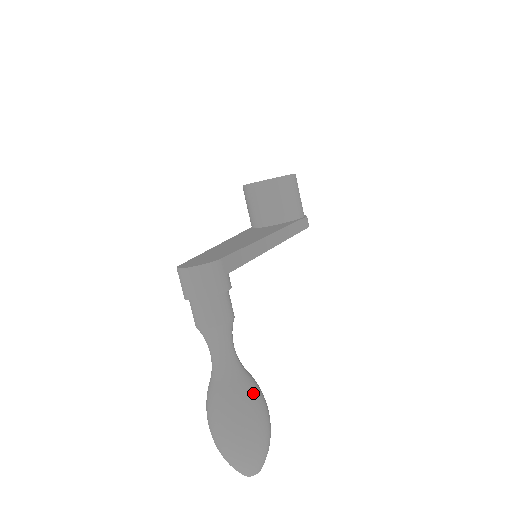
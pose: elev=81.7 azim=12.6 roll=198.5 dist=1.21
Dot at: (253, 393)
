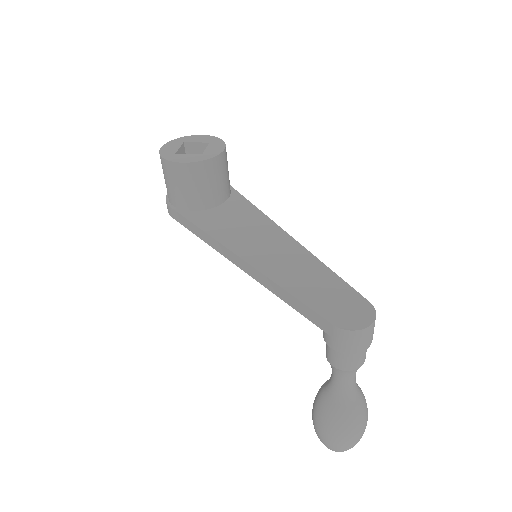
Dot at: occluded
